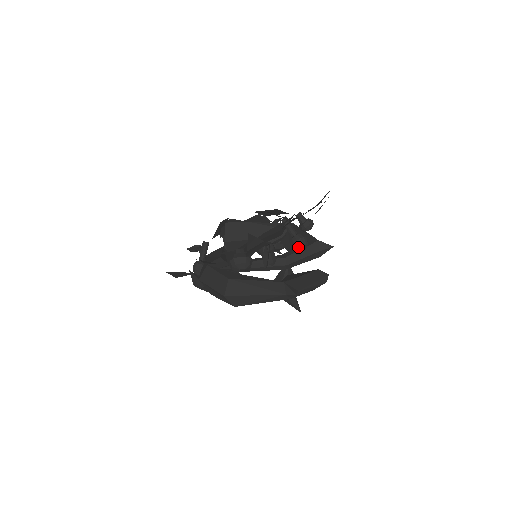
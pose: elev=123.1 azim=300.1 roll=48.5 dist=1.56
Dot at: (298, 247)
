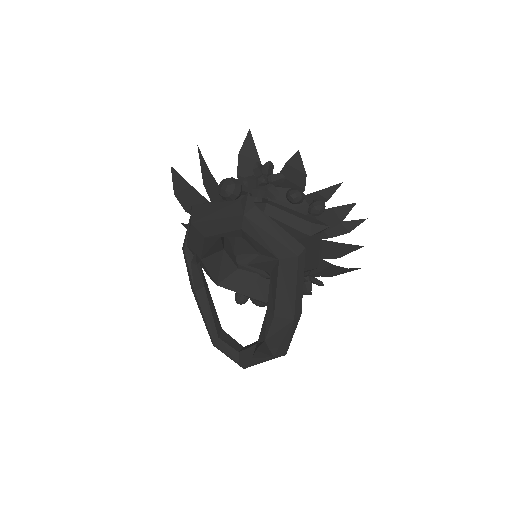
Dot at: (289, 191)
